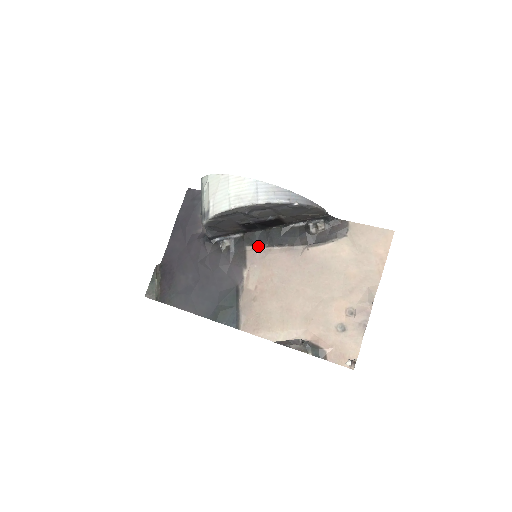
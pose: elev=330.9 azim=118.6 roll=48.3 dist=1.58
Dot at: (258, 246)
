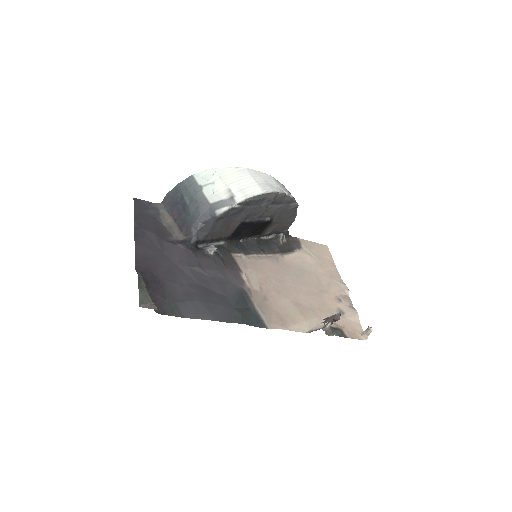
Dot at: (242, 253)
